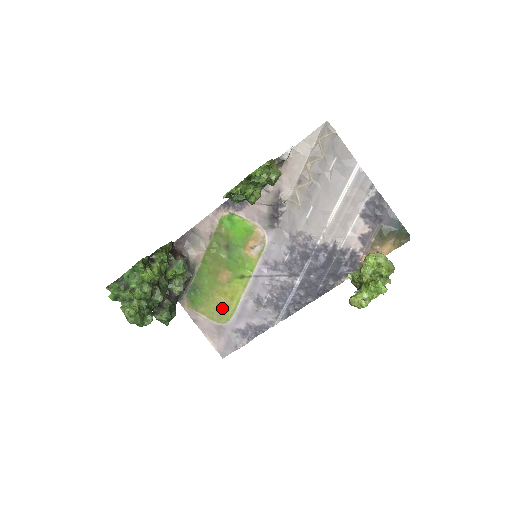
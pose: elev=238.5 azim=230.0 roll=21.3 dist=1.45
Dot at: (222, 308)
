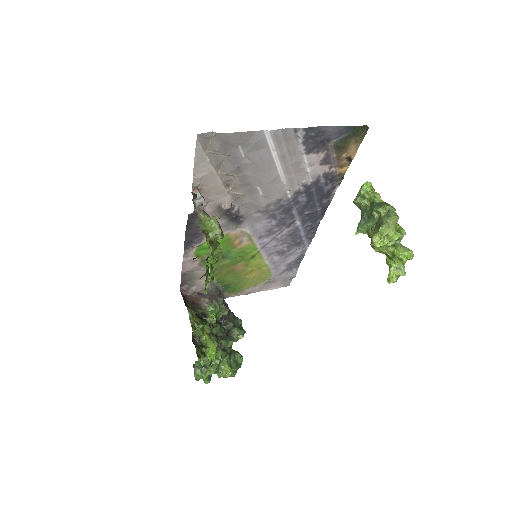
Dot at: (259, 276)
